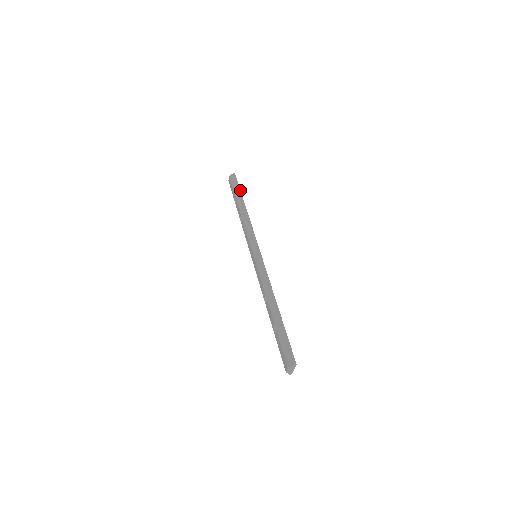
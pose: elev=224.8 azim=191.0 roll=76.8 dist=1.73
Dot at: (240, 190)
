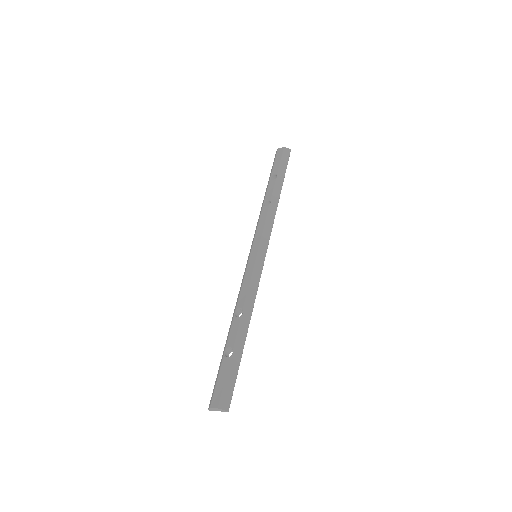
Dot at: occluded
